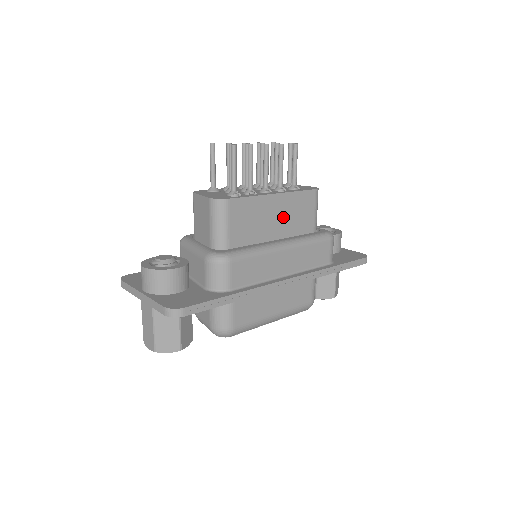
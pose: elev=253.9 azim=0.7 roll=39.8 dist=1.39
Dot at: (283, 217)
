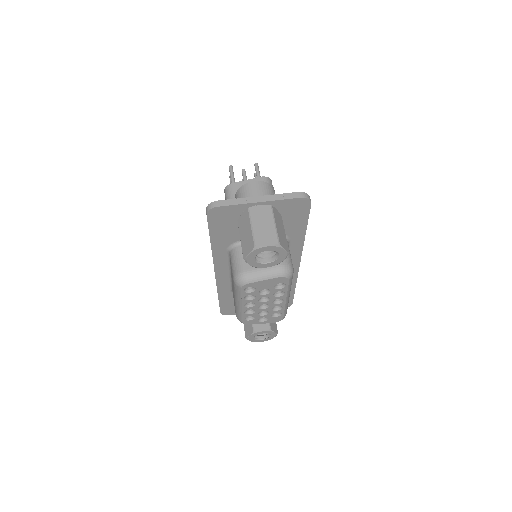
Dot at: occluded
